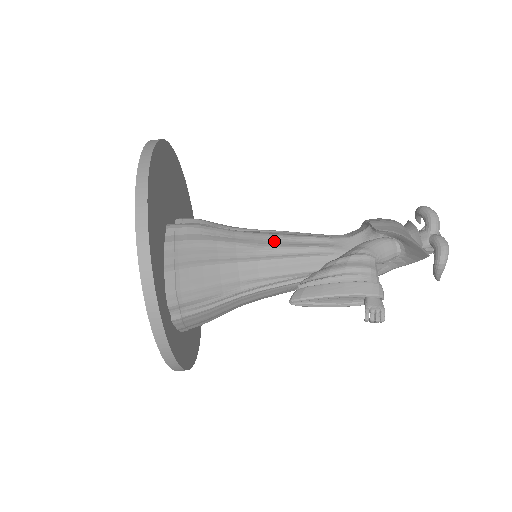
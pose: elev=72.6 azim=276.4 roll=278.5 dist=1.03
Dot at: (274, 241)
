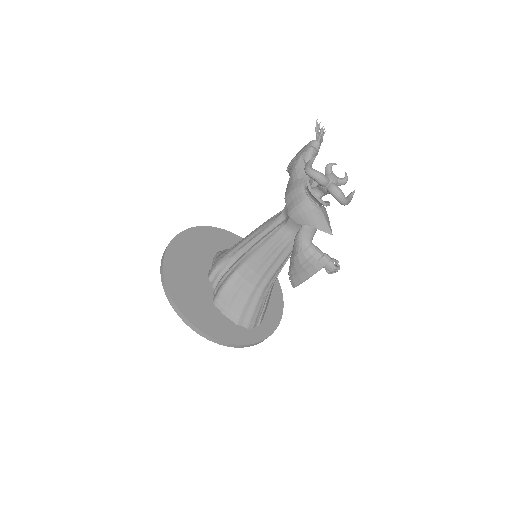
Dot at: (257, 259)
